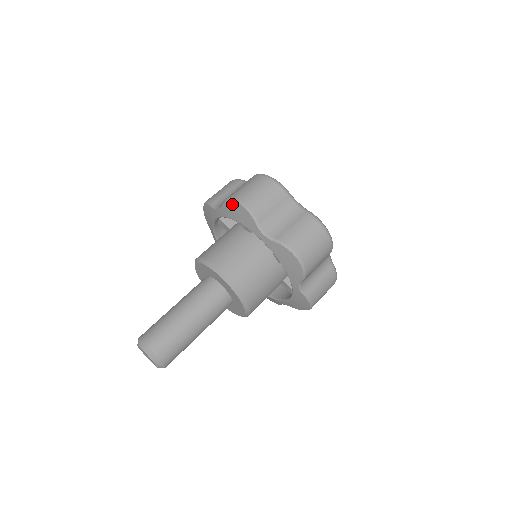
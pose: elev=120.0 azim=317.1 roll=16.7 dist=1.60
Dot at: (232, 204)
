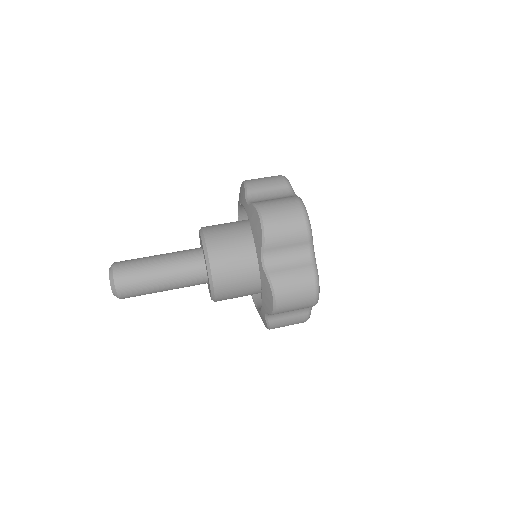
Dot at: occluded
